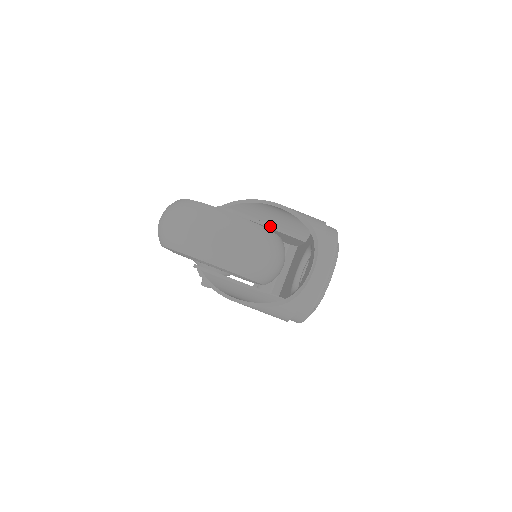
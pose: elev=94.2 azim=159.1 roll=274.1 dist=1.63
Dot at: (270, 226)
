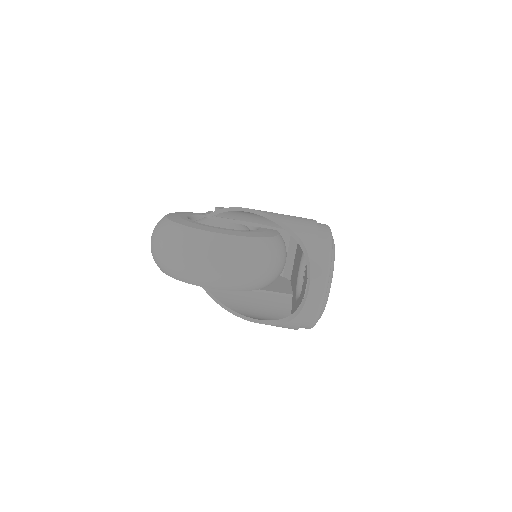
Dot at: (263, 226)
